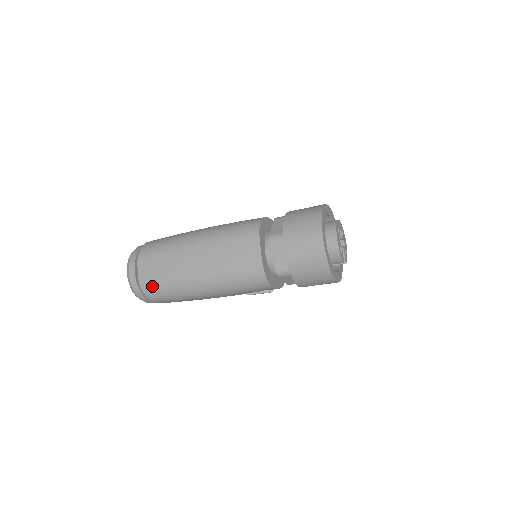
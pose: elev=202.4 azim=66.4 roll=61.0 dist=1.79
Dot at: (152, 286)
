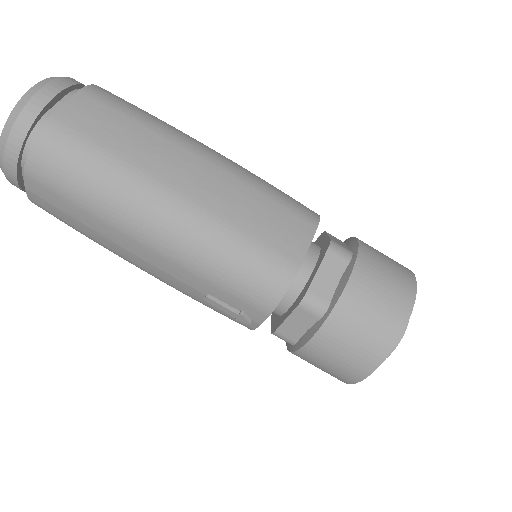
Dot at: (68, 141)
